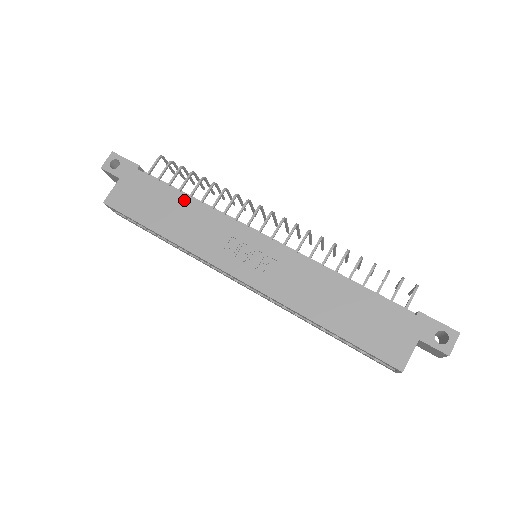
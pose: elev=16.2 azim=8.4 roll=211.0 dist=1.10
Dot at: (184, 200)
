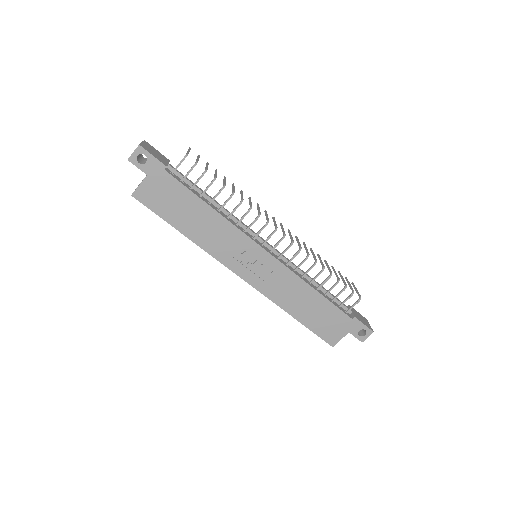
Dot at: (206, 209)
